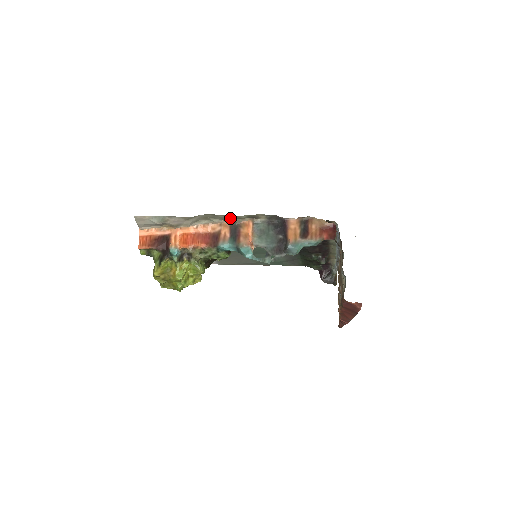
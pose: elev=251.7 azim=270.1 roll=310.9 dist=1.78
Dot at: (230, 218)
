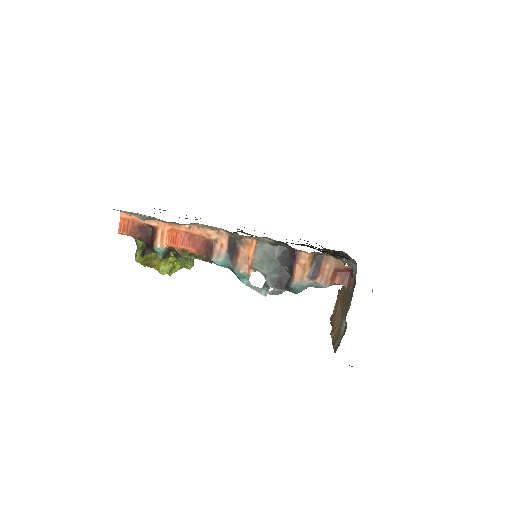
Dot at: occluded
